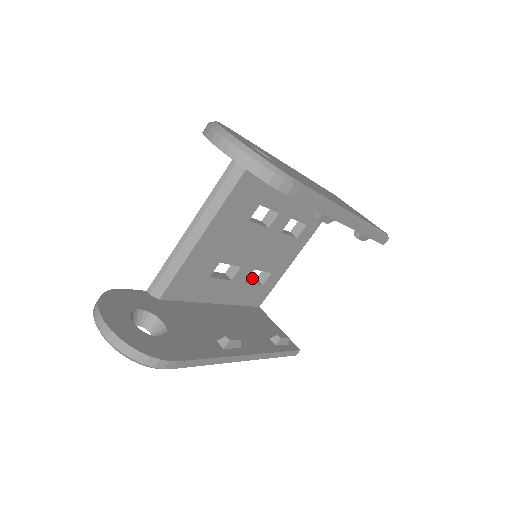
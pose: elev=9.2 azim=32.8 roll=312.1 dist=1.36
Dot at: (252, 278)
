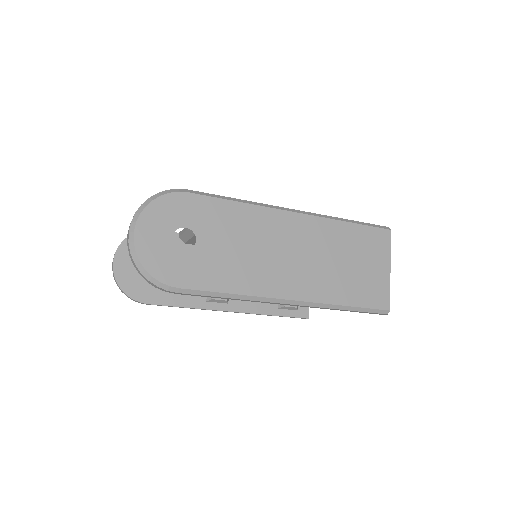
Dot at: occluded
